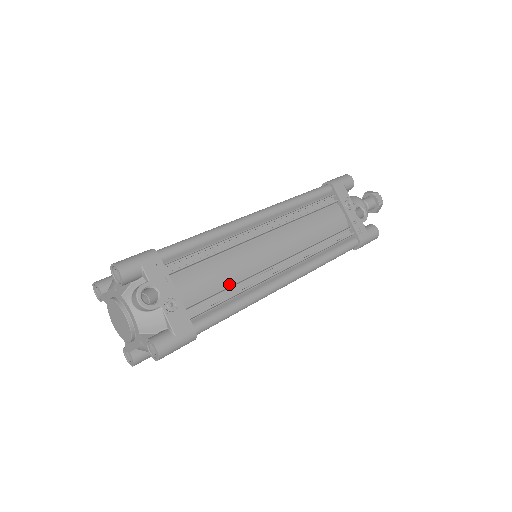
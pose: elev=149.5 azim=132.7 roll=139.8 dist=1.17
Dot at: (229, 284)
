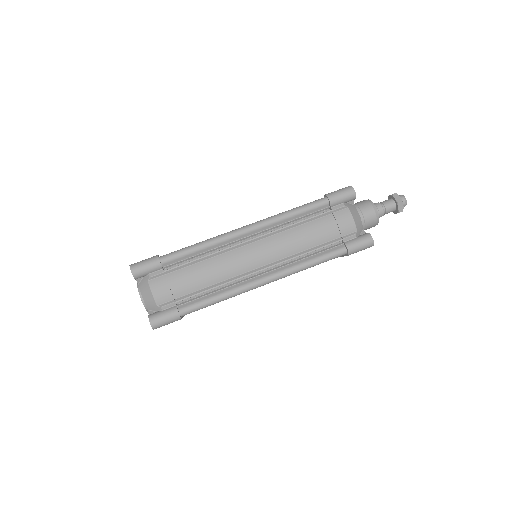
Dot at: occluded
